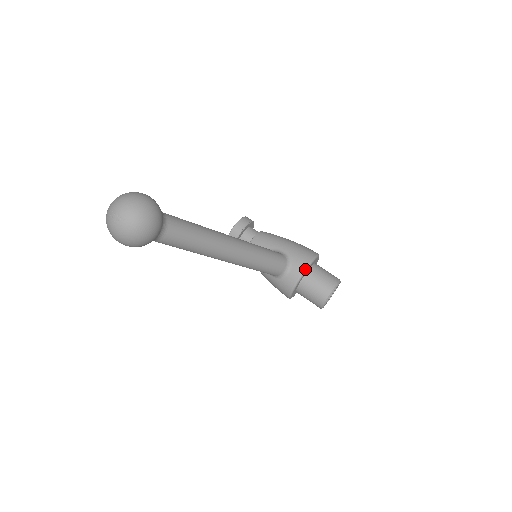
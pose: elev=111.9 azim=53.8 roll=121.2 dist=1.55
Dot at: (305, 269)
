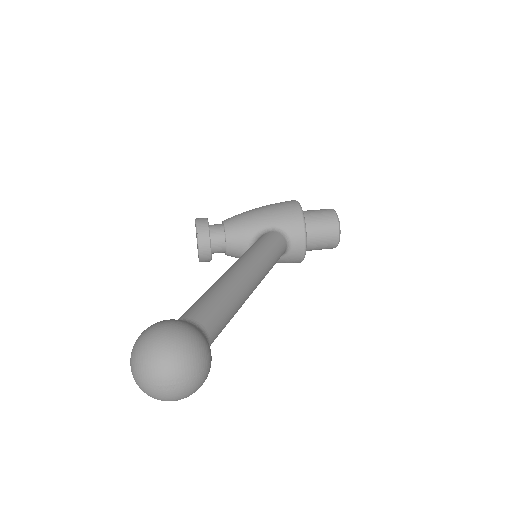
Dot at: (304, 228)
